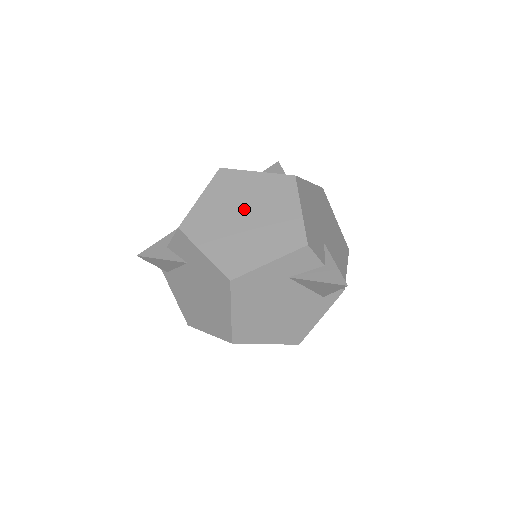
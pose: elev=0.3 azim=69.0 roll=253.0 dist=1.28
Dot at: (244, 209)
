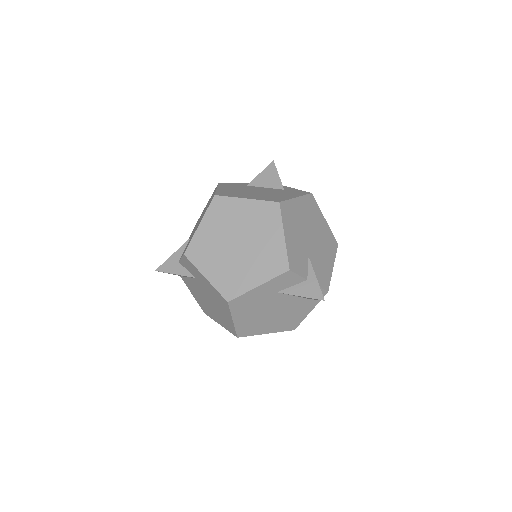
Dot at: (236, 236)
